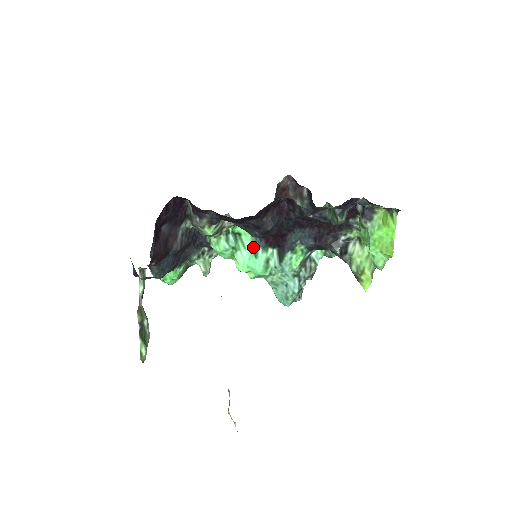
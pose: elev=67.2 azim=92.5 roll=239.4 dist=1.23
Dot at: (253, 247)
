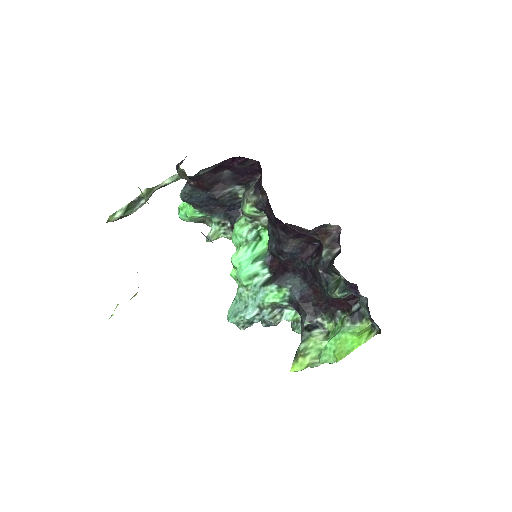
Dot at: (259, 255)
